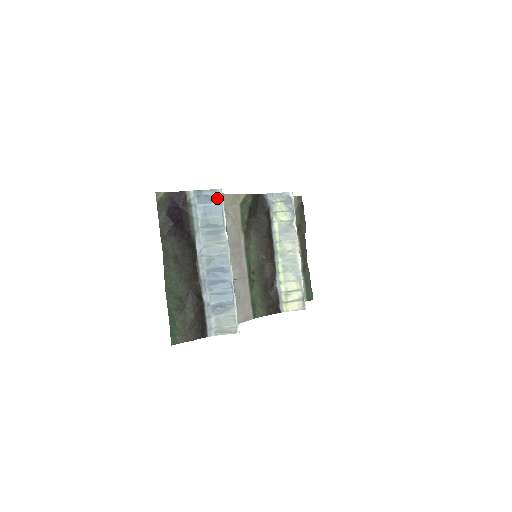
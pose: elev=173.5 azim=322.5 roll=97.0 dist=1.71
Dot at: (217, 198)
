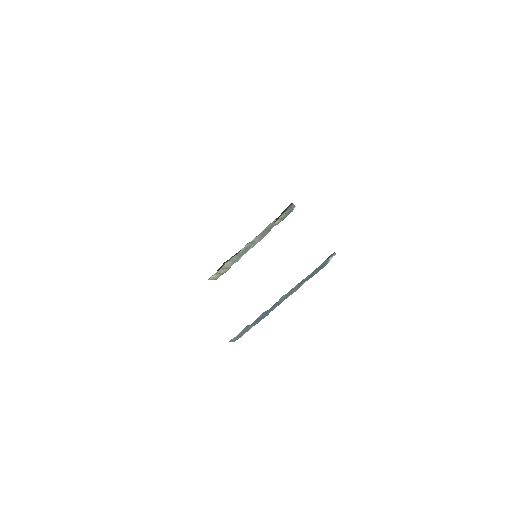
Dot at: (329, 259)
